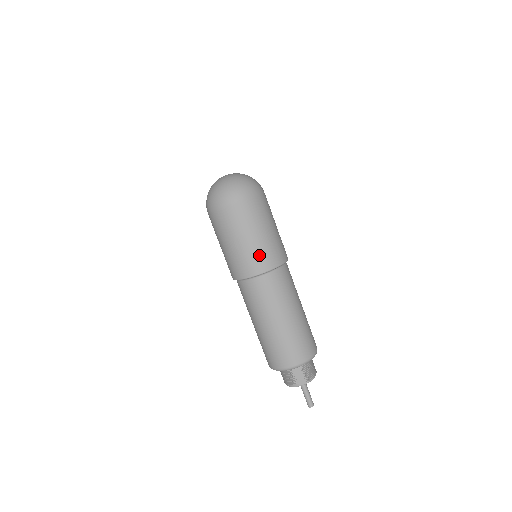
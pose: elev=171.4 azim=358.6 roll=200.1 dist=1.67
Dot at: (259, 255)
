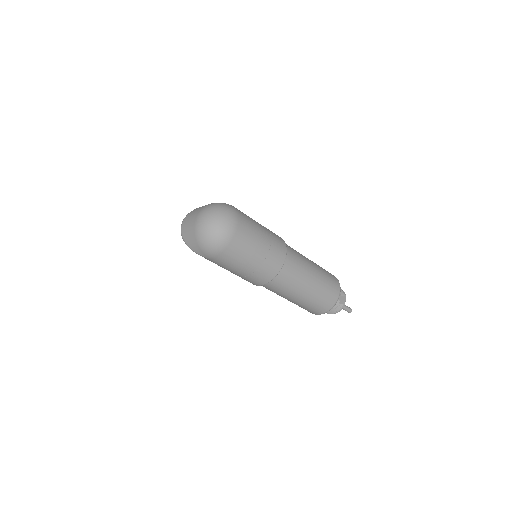
Dot at: (275, 246)
